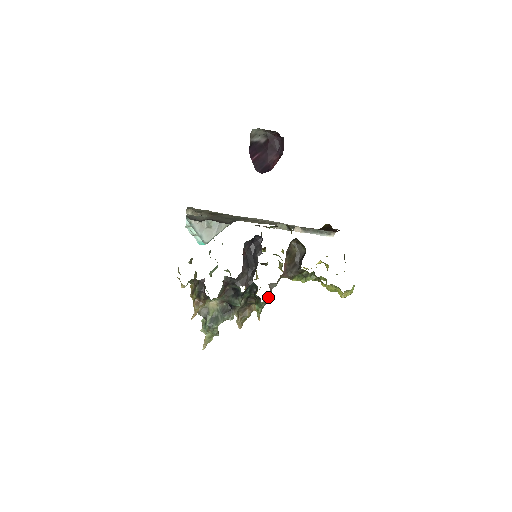
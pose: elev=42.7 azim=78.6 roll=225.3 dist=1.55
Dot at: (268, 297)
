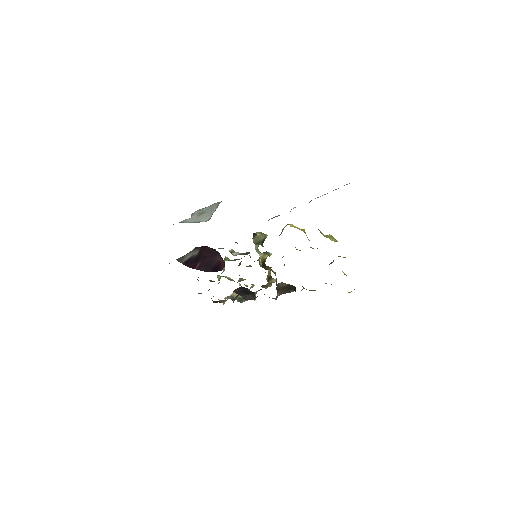
Dot at: occluded
